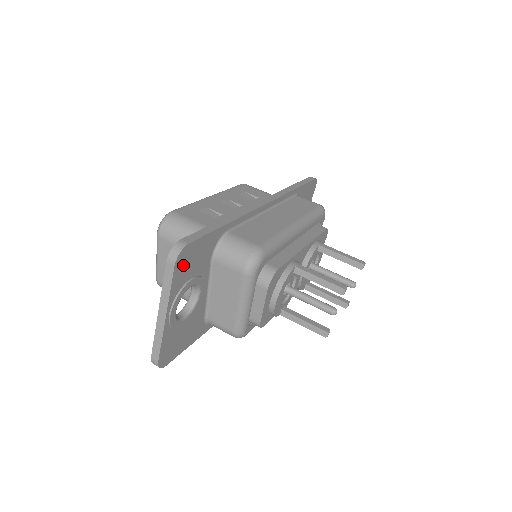
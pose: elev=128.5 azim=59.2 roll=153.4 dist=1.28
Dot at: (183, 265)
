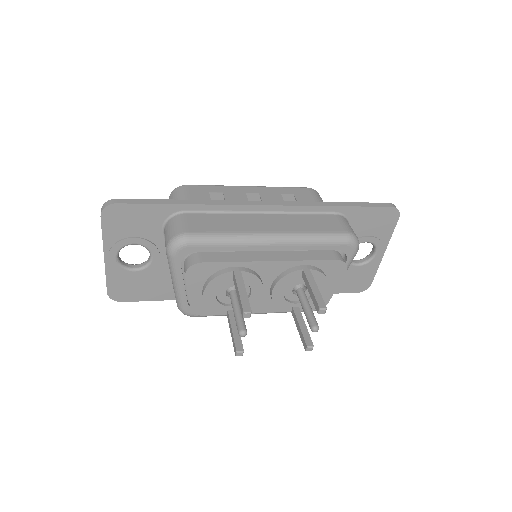
Dot at: (115, 220)
